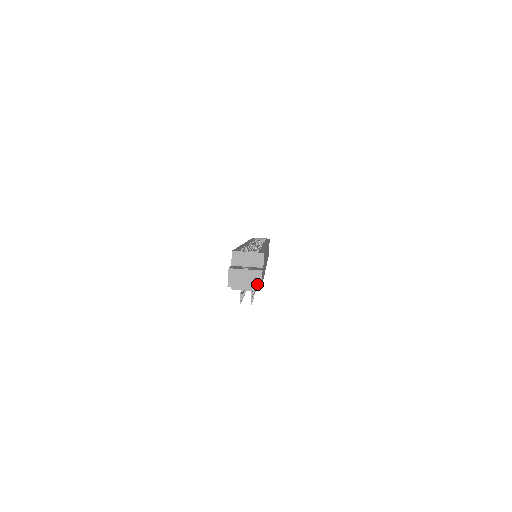
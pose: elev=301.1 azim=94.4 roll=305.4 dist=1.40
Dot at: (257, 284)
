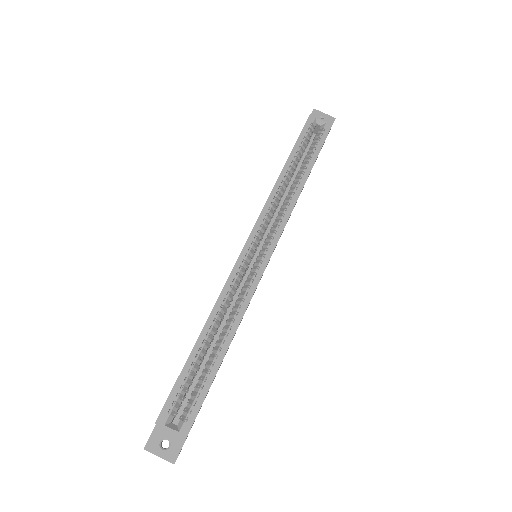
Dot at: occluded
